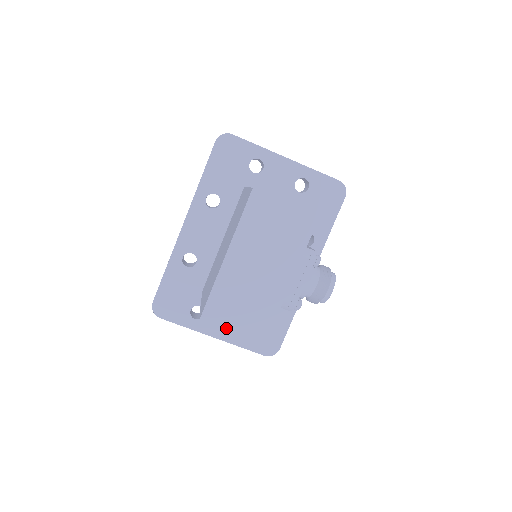
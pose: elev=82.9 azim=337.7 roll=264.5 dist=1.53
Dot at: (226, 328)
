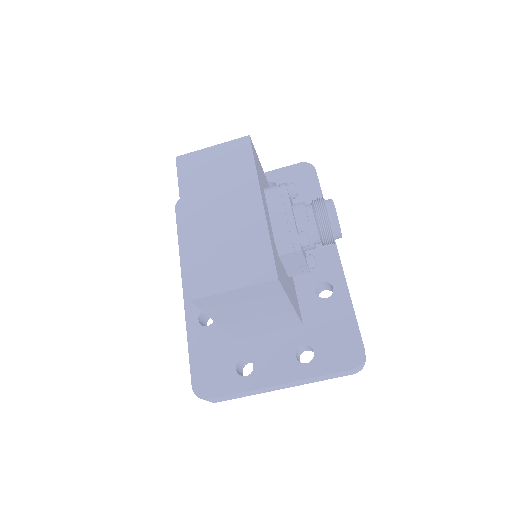
Dot at: (223, 288)
